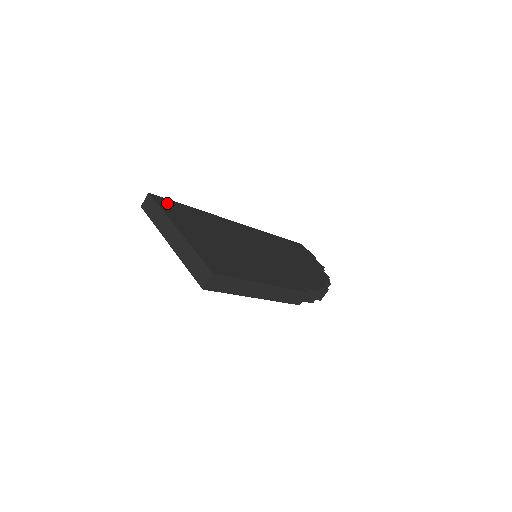
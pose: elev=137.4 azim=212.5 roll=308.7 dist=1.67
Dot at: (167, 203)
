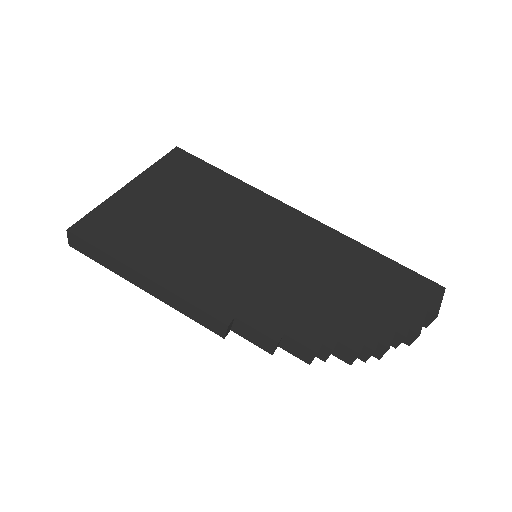
Dot at: (184, 161)
